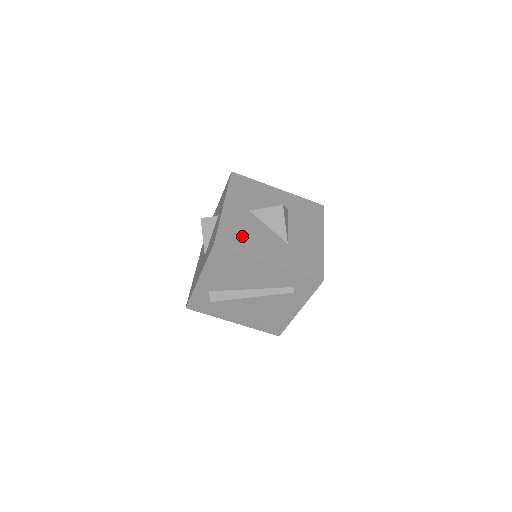
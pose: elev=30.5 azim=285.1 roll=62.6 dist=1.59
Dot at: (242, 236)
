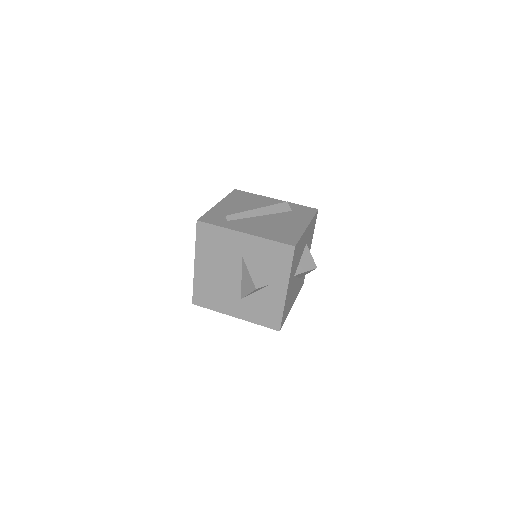
Dot at: occluded
